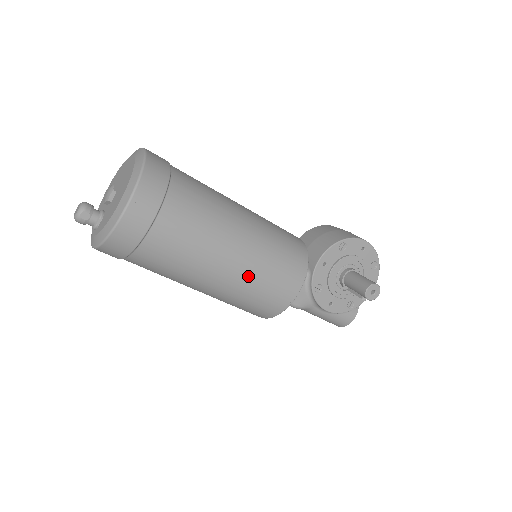
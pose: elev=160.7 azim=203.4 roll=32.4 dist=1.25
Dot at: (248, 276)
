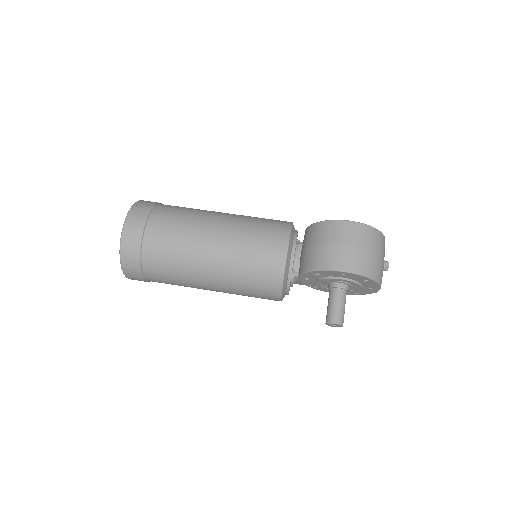
Dot at: (231, 293)
